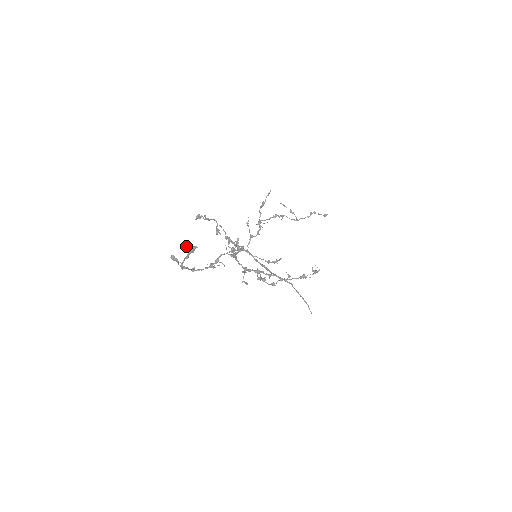
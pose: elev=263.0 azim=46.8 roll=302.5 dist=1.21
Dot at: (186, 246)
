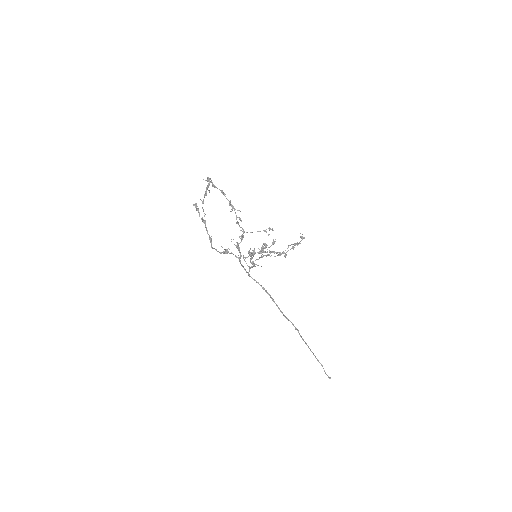
Dot at: occluded
